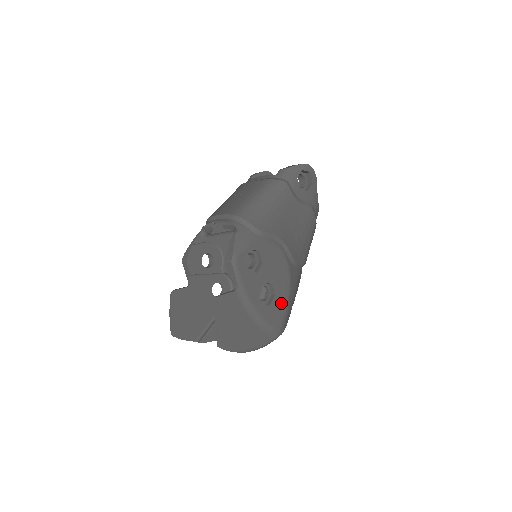
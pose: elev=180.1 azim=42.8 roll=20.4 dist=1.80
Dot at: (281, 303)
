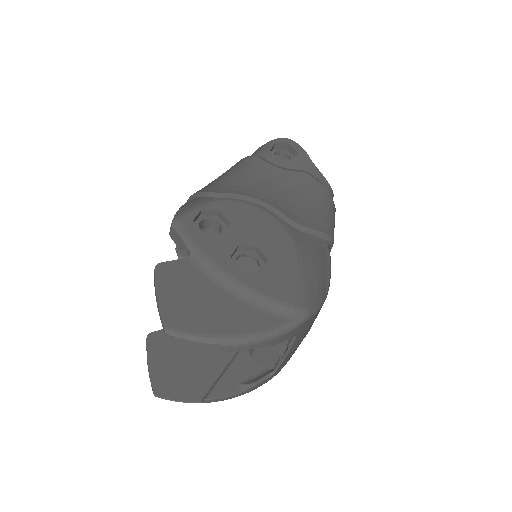
Dot at: (285, 270)
